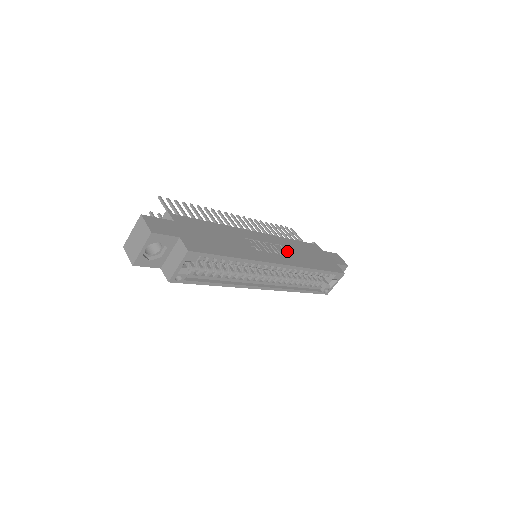
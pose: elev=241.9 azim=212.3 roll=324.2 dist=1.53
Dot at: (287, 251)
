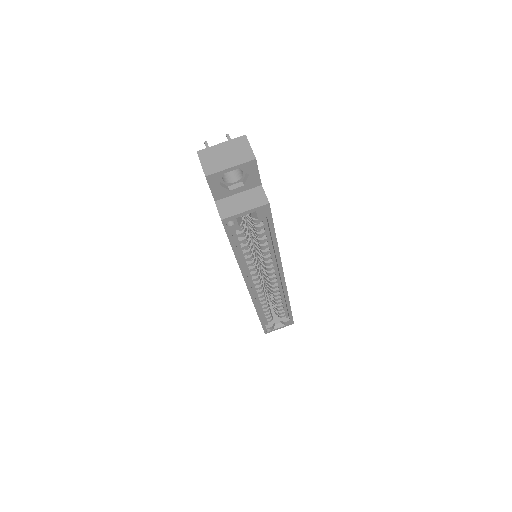
Dot at: occluded
